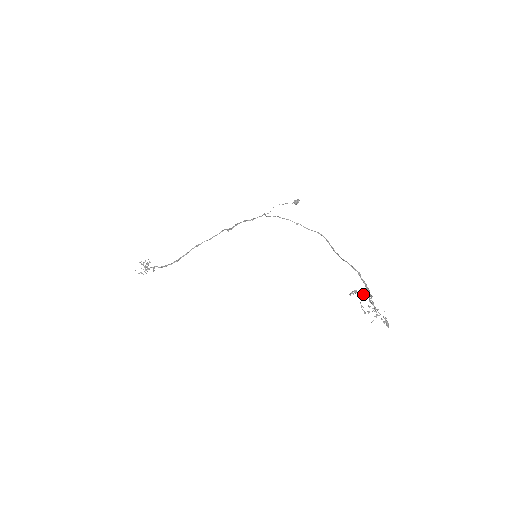
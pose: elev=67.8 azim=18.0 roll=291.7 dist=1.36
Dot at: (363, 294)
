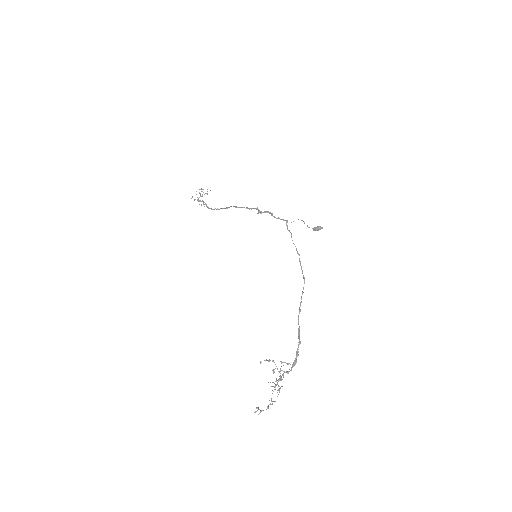
Dot at: occluded
